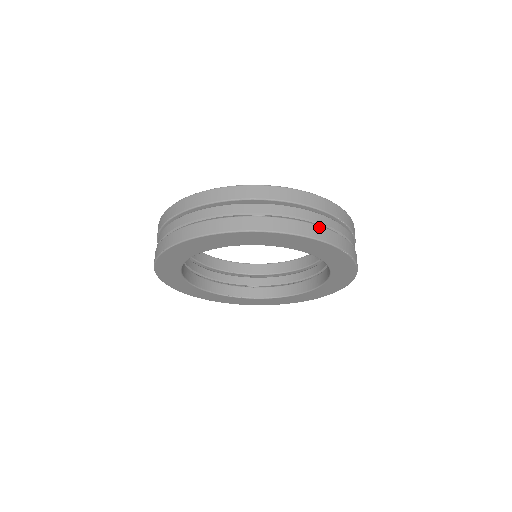
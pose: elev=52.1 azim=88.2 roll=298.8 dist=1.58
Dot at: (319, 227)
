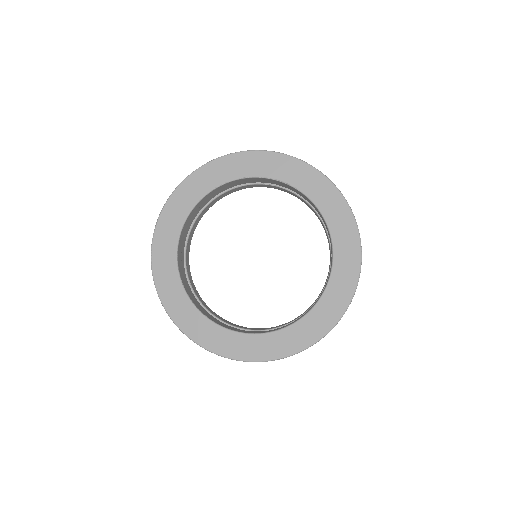
Dot at: occluded
